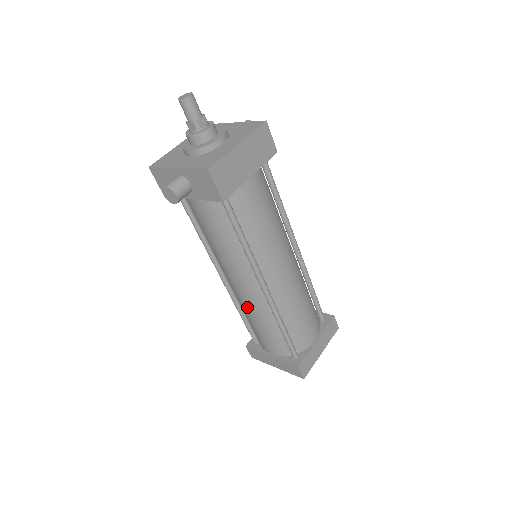
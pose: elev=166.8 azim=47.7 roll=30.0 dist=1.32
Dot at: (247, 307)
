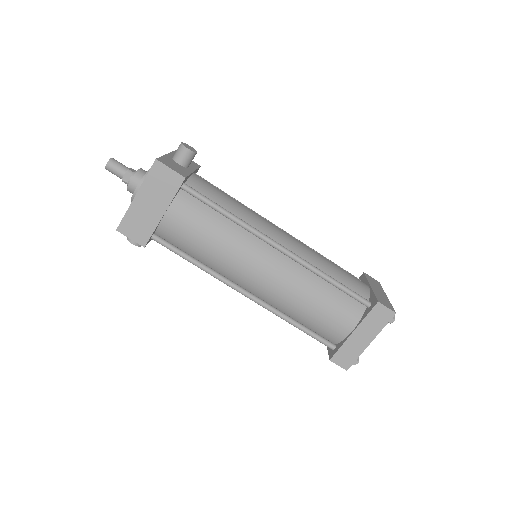
Dot at: occluded
